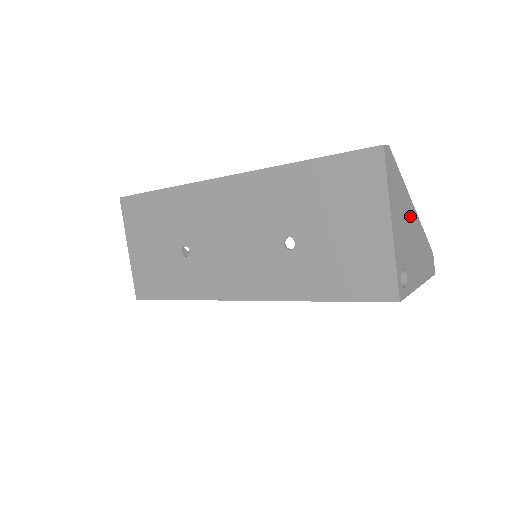
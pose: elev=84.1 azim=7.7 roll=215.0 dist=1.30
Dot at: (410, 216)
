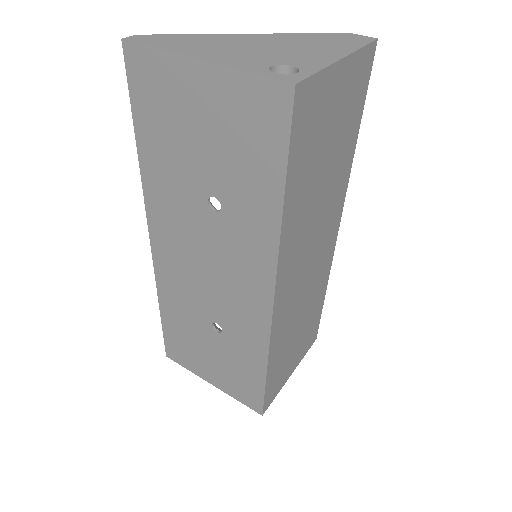
Dot at: (247, 41)
